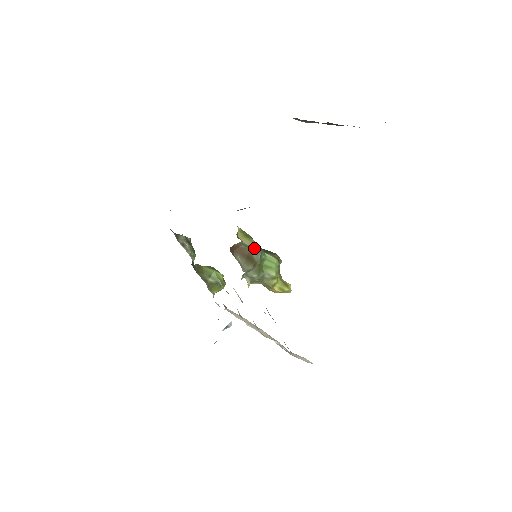
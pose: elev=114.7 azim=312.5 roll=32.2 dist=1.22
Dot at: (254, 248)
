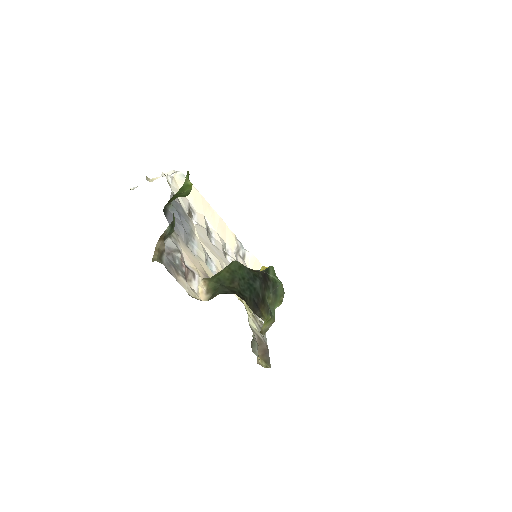
Dot at: (270, 325)
